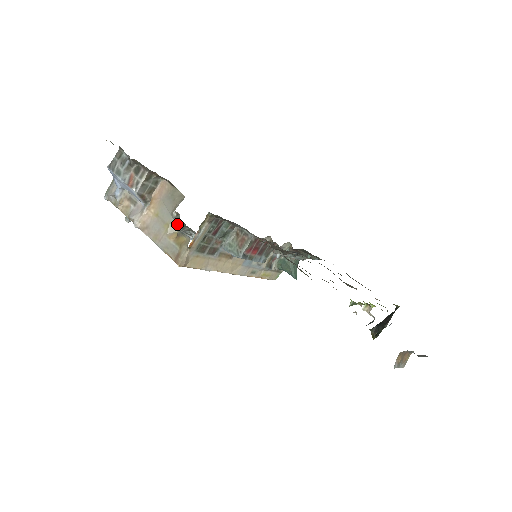
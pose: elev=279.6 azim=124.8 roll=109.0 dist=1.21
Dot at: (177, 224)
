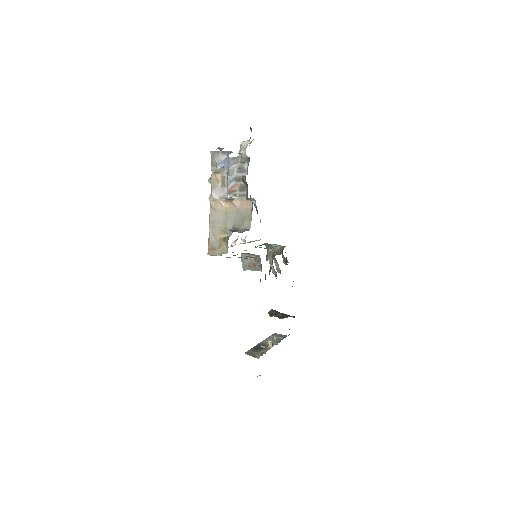
Dot at: (231, 232)
